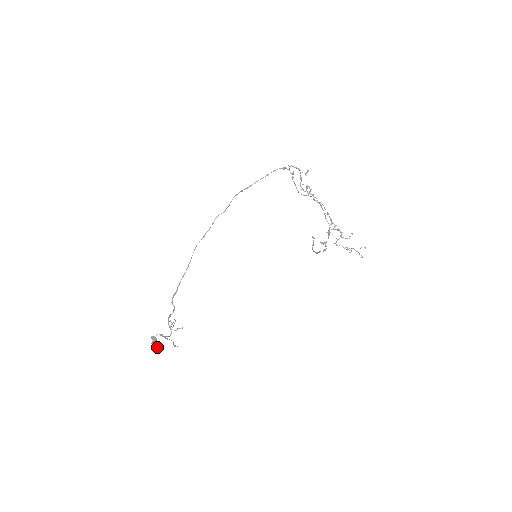
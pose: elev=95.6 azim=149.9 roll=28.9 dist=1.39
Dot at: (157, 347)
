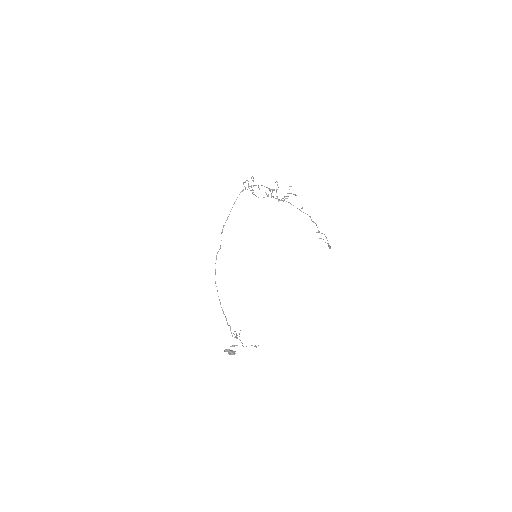
Dot at: (235, 353)
